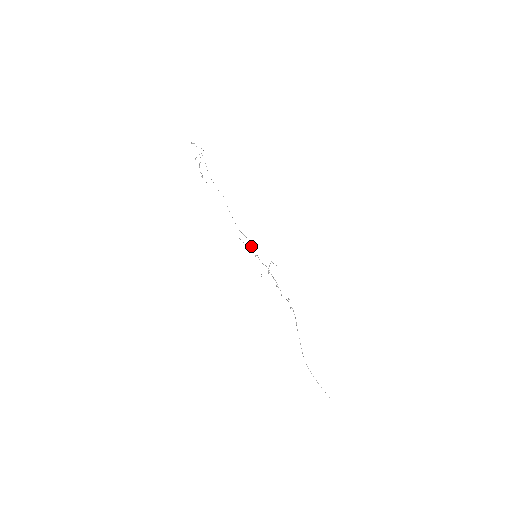
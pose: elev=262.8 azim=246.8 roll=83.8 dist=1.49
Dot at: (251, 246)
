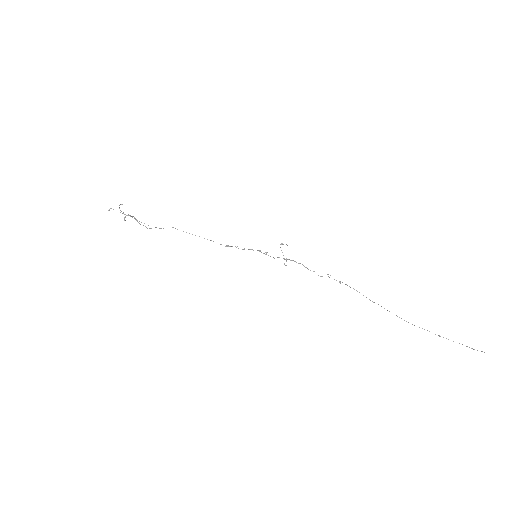
Dot at: (243, 249)
